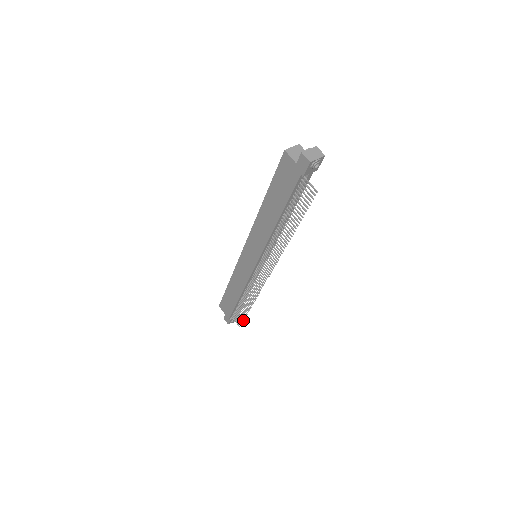
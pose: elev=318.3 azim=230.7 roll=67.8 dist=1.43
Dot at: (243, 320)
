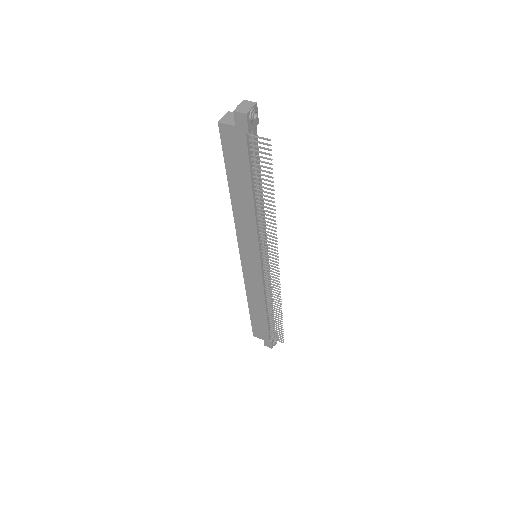
Dot at: (283, 333)
